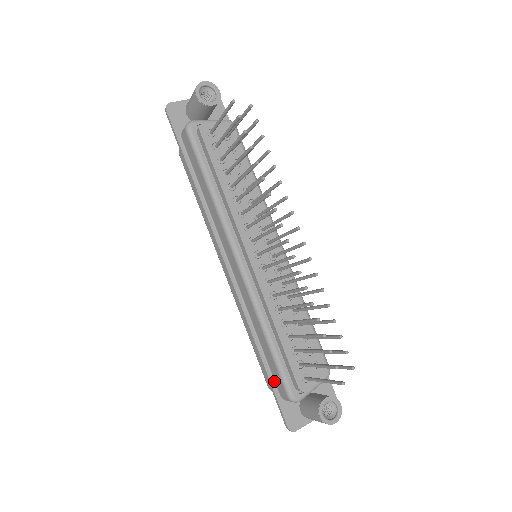
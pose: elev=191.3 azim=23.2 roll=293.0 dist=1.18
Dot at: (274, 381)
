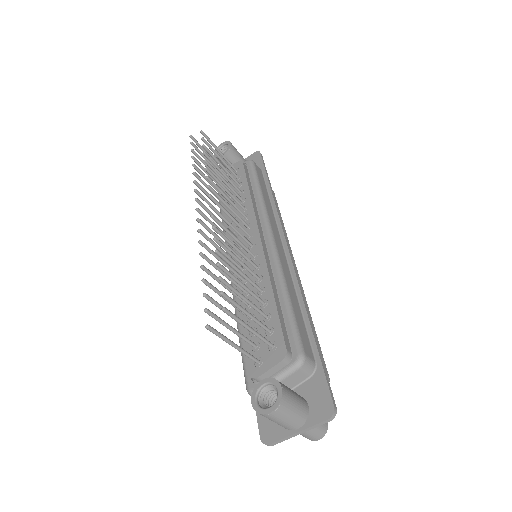
Dot at: occluded
